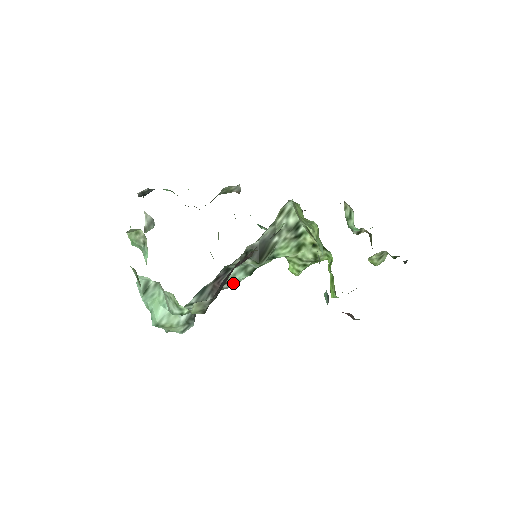
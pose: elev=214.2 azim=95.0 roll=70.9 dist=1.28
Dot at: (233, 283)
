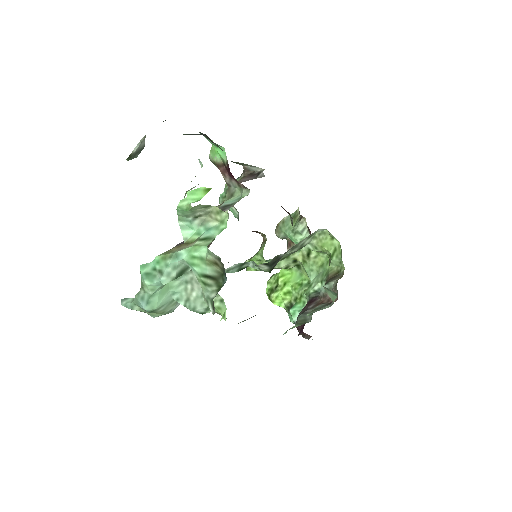
Dot at: occluded
